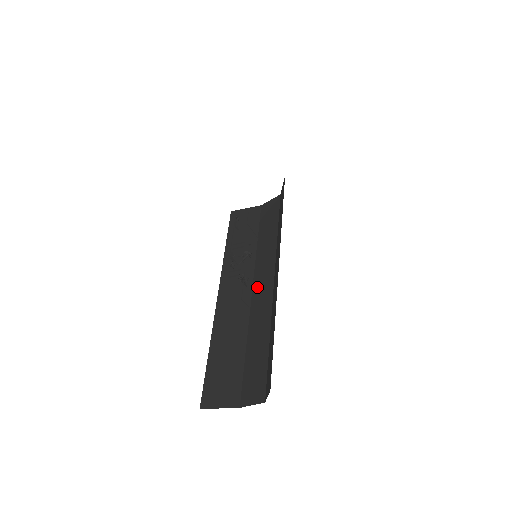
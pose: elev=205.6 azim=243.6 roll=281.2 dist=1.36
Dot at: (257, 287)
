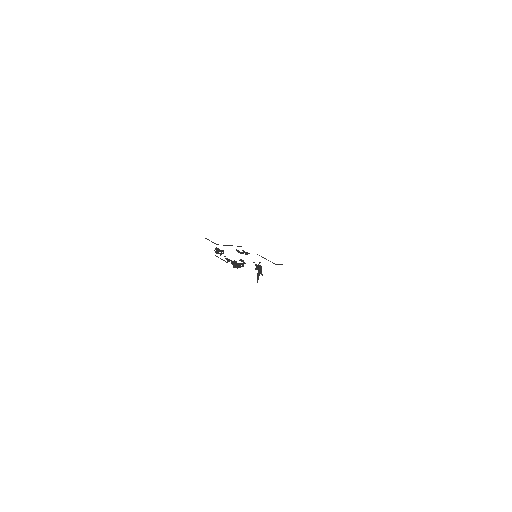
Dot at: occluded
